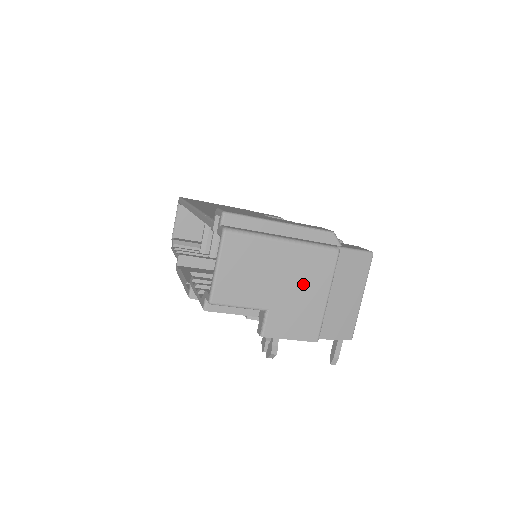
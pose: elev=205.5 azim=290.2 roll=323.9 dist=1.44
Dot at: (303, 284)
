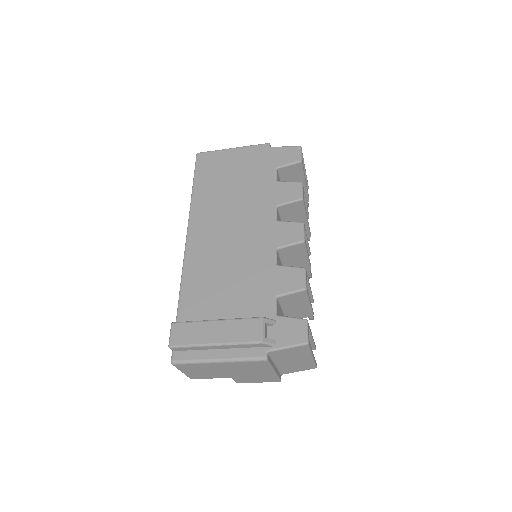
Dot at: (249, 371)
